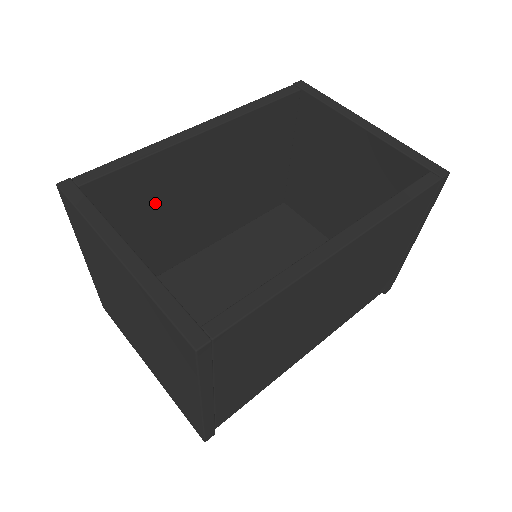
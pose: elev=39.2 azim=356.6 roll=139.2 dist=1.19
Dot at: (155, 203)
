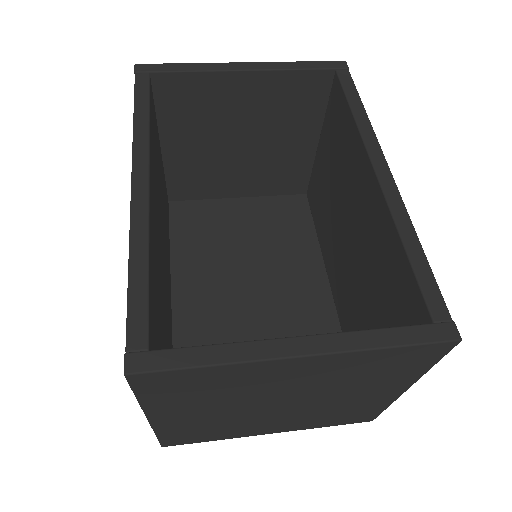
Dot at: (159, 297)
